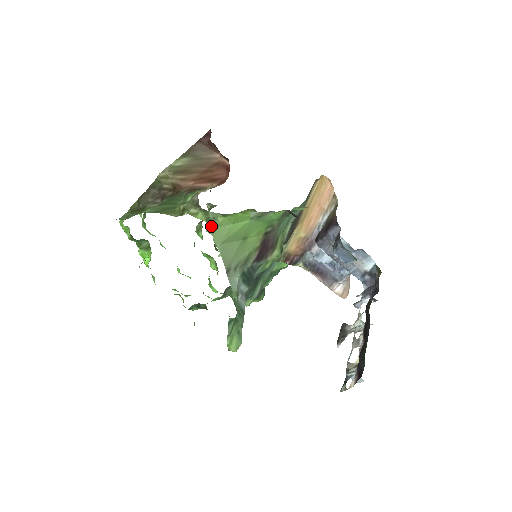
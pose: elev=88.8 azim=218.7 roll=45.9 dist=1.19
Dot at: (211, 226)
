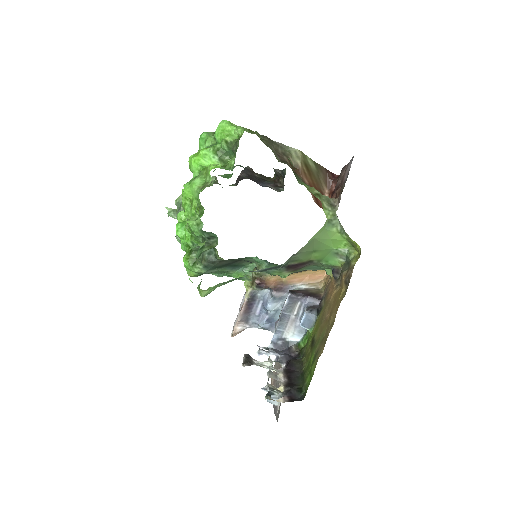
Dot at: (325, 225)
